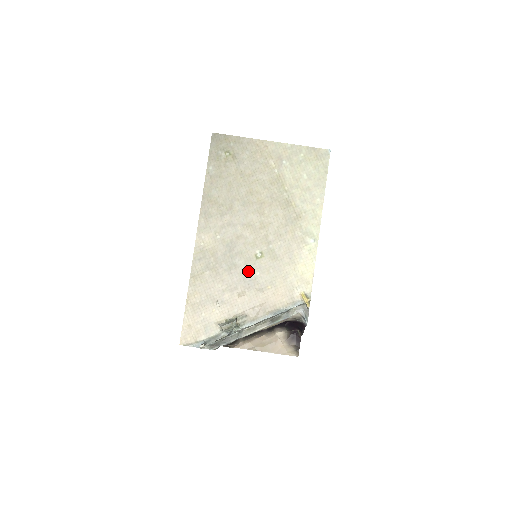
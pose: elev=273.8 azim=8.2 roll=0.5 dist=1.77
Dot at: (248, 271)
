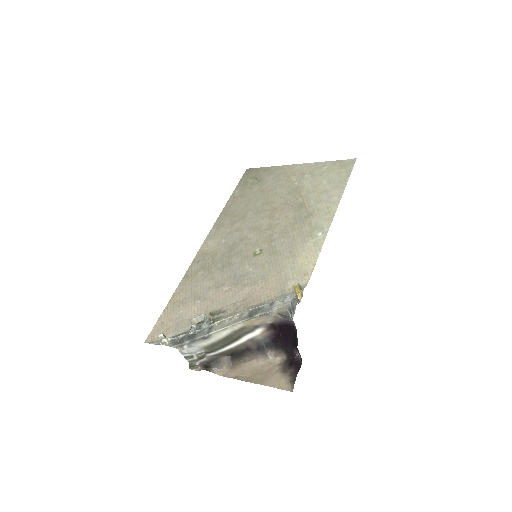
Dot at: (241, 268)
